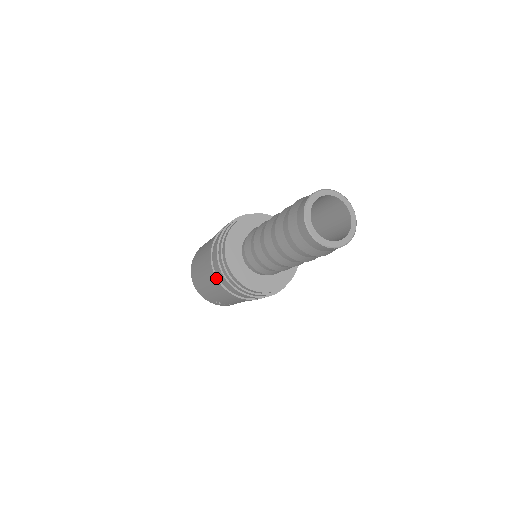
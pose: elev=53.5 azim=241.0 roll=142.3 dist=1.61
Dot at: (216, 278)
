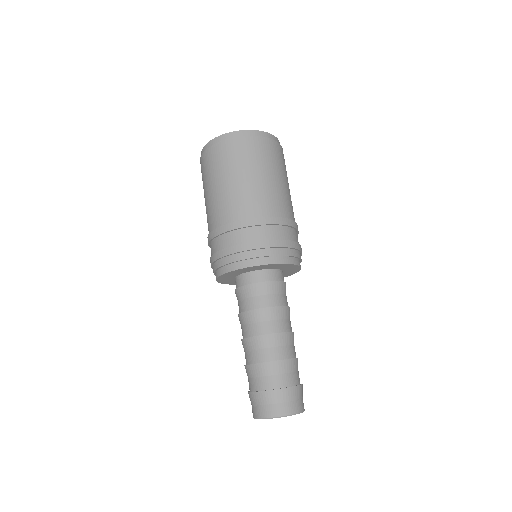
Dot at: (208, 245)
